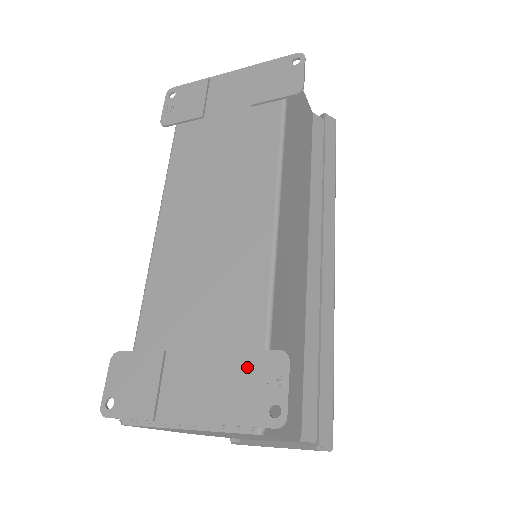
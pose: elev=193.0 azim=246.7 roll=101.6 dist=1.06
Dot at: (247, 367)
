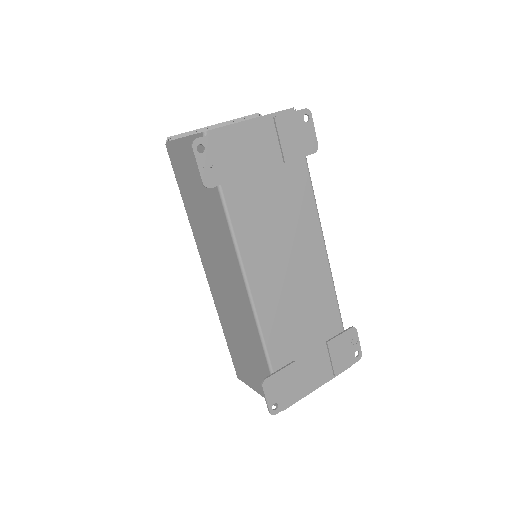
Dot at: (340, 344)
